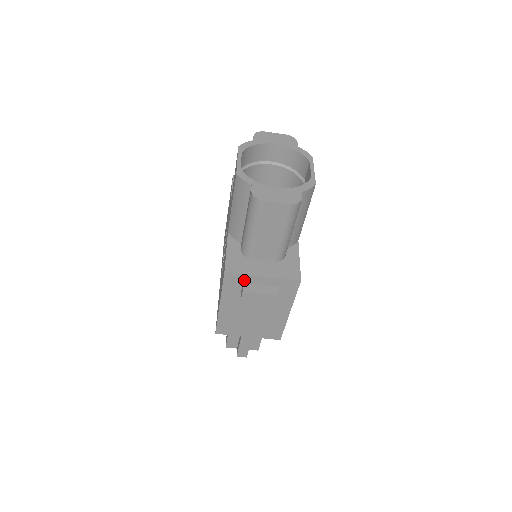
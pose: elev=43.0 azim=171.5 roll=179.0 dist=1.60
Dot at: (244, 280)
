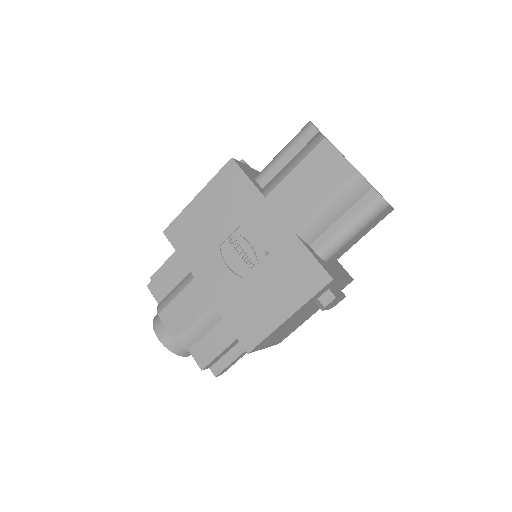
Dot at: (332, 285)
